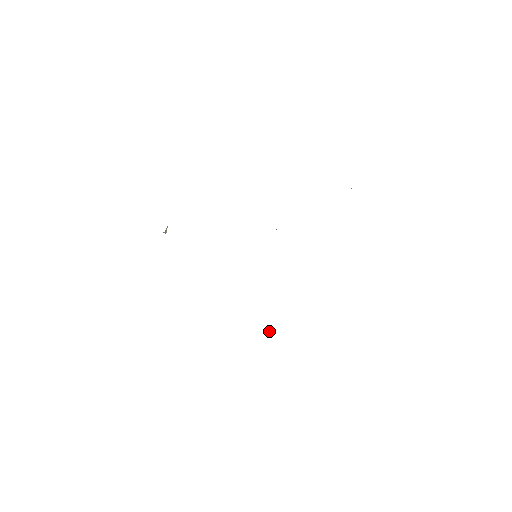
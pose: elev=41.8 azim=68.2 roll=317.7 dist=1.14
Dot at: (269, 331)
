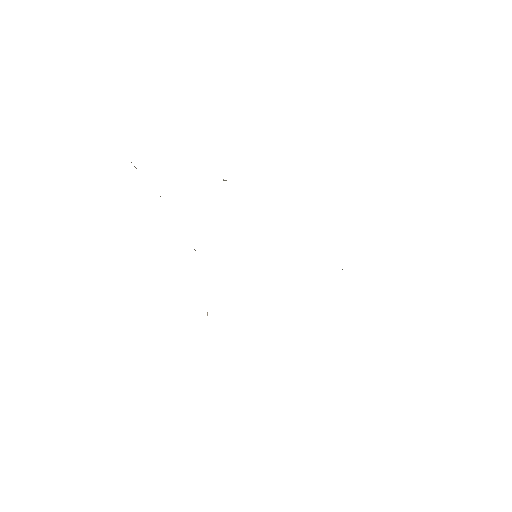
Dot at: (207, 312)
